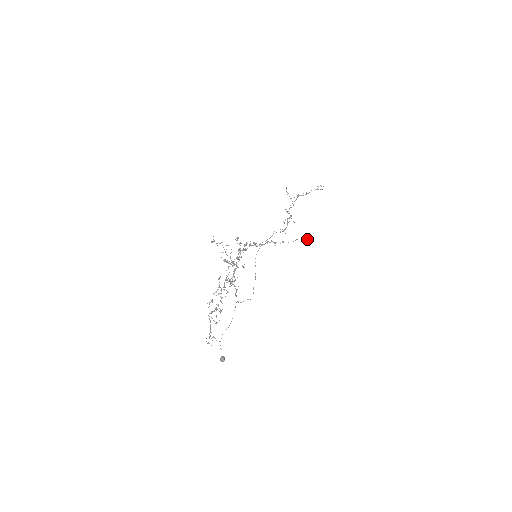
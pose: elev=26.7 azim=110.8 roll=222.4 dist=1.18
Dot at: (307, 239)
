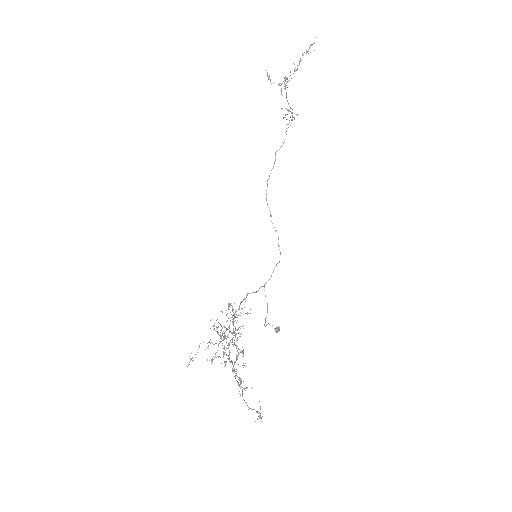
Dot at: (257, 419)
